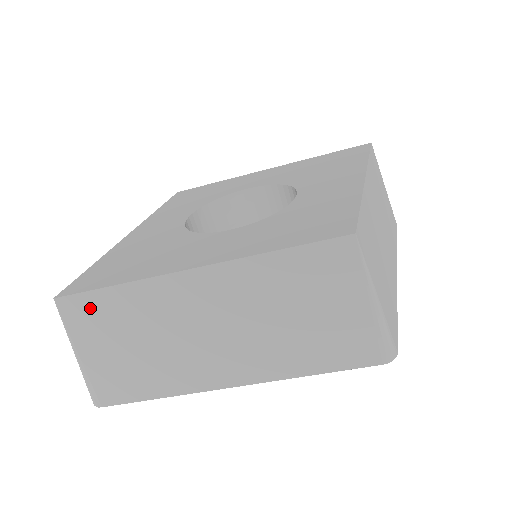
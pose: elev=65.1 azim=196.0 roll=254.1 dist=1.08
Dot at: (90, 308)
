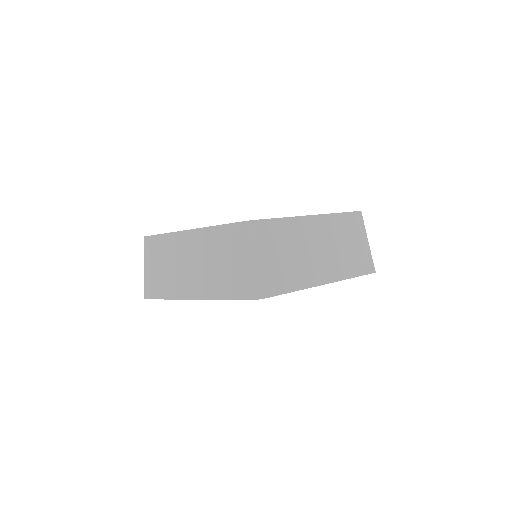
Dot at: (154, 244)
